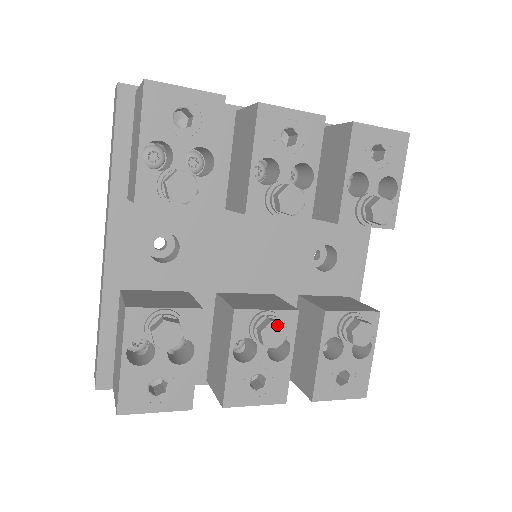
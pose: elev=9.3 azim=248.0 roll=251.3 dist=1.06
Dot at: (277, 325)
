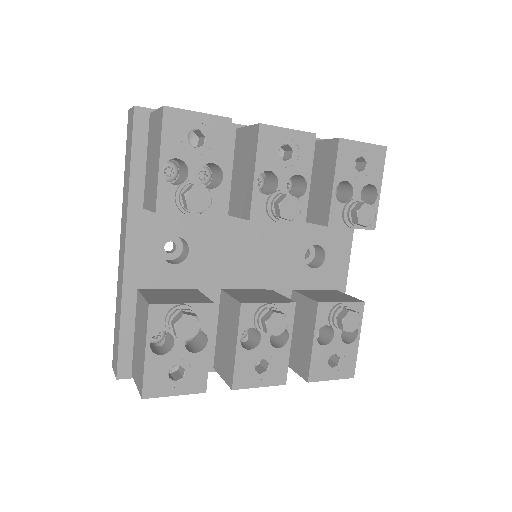
Dot at: (279, 316)
